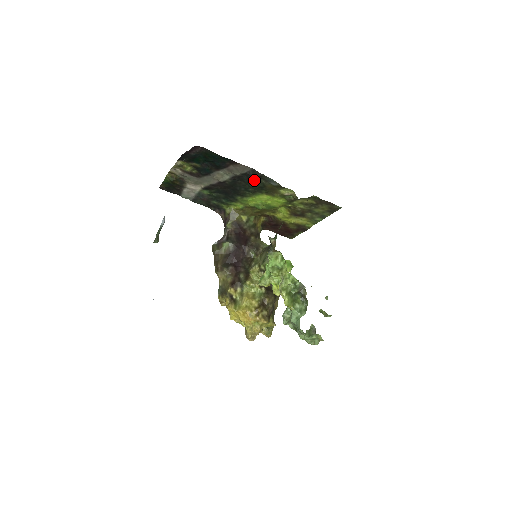
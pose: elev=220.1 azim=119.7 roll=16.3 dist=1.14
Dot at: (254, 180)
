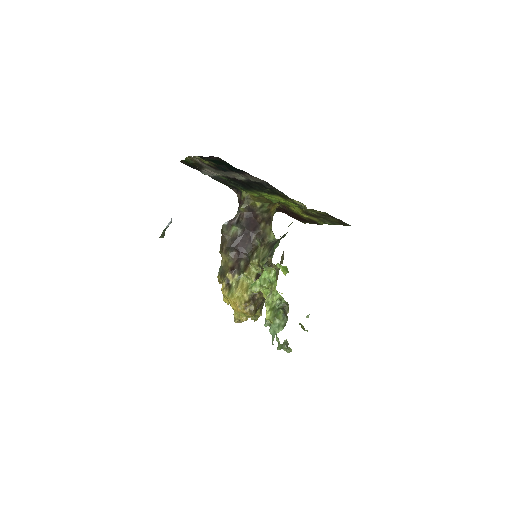
Dot at: (268, 188)
